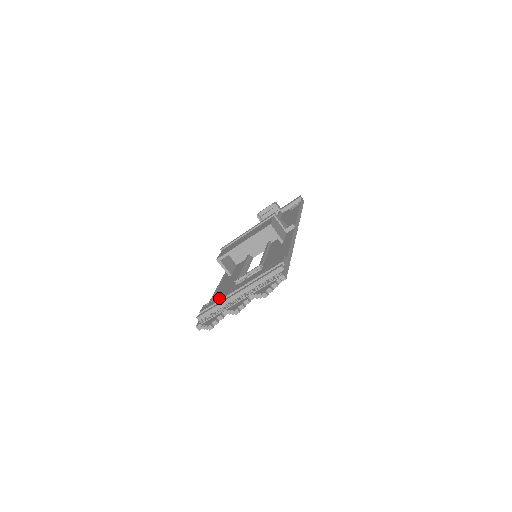
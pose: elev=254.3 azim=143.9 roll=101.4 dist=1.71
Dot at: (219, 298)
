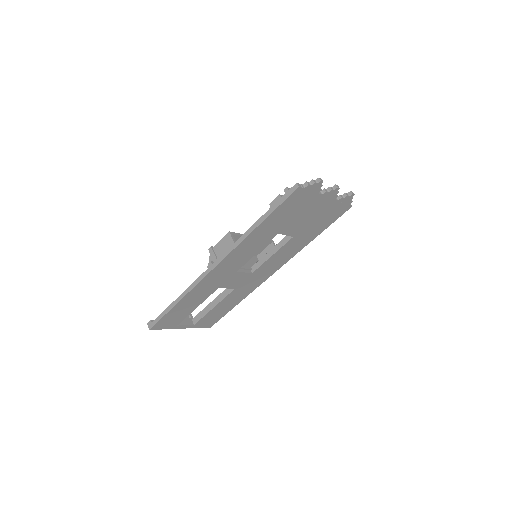
Dot at: occluded
